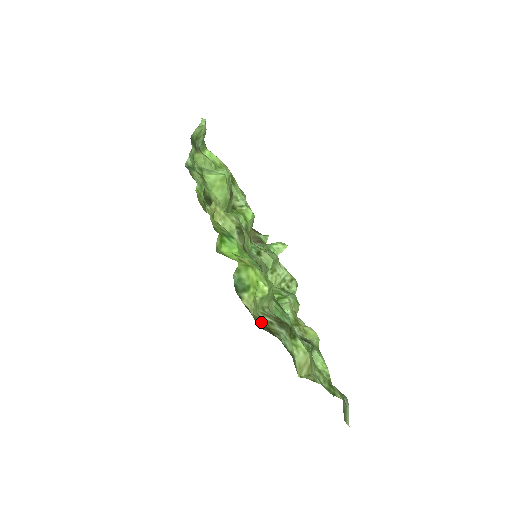
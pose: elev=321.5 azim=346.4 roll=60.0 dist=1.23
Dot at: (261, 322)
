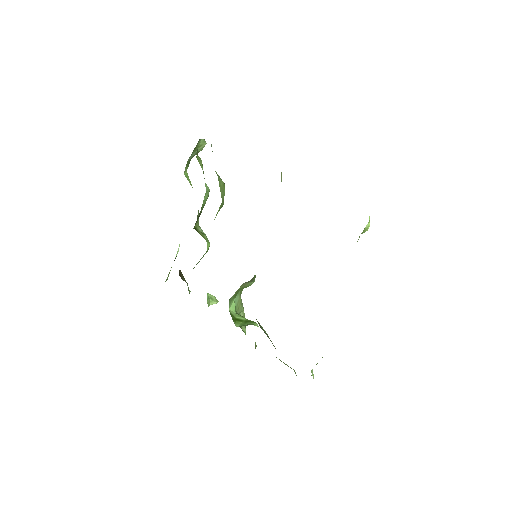
Dot at: occluded
